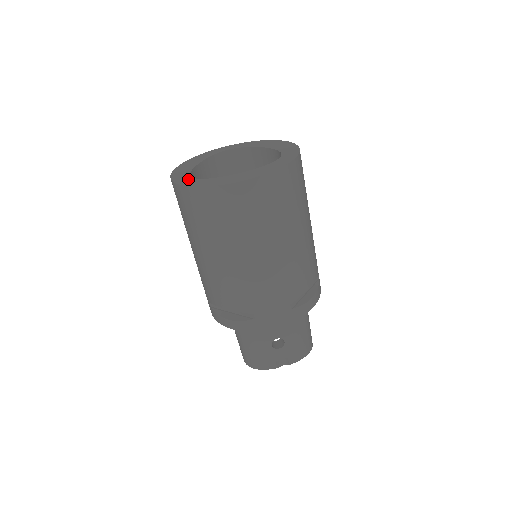
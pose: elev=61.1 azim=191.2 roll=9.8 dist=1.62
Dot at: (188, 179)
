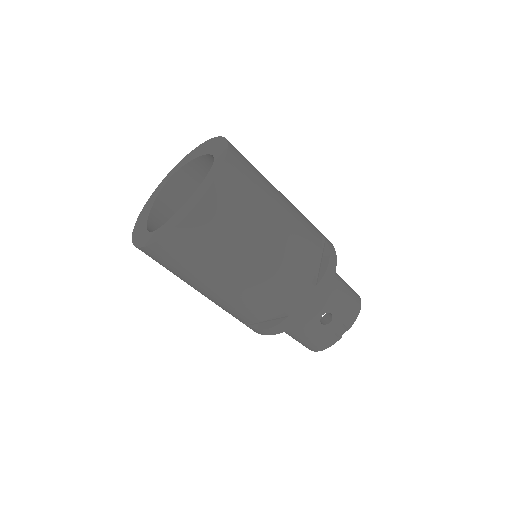
Dot at: (146, 236)
